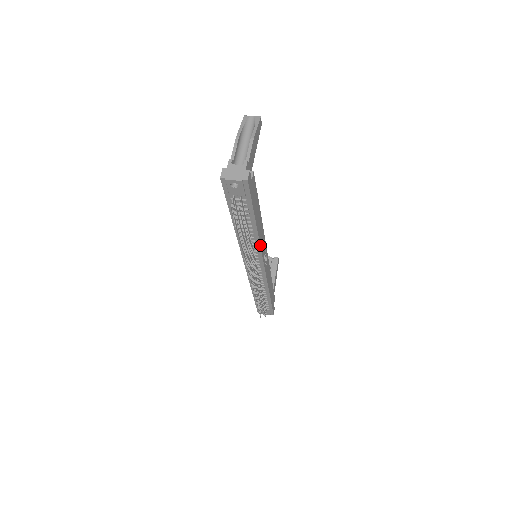
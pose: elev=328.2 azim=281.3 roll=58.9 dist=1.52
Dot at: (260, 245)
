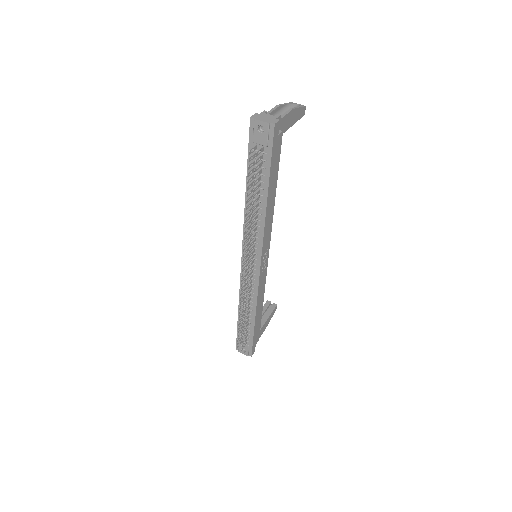
Dot at: (264, 229)
